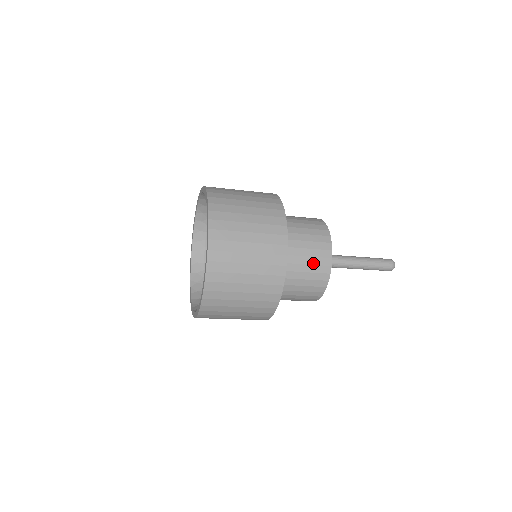
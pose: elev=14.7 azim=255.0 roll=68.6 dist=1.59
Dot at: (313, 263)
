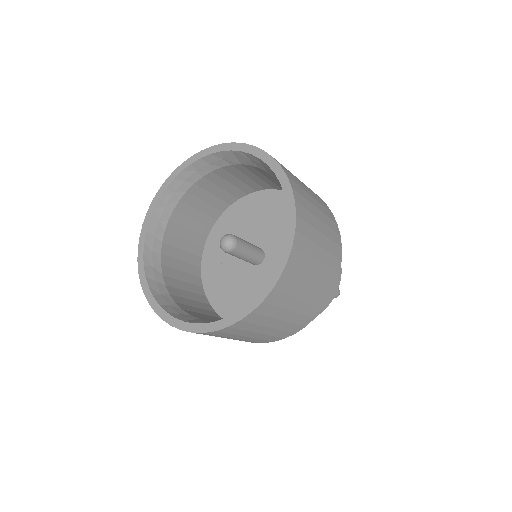
Dot at: occluded
